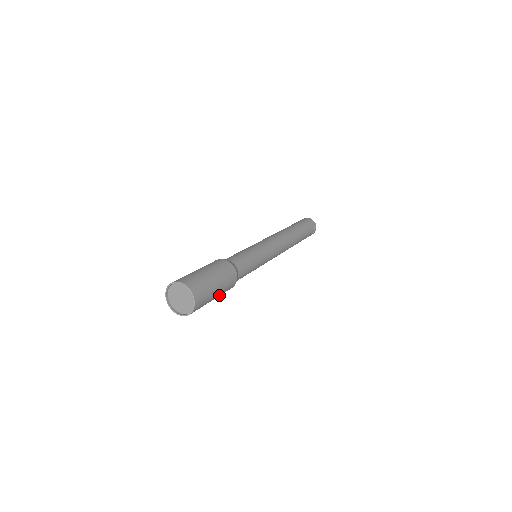
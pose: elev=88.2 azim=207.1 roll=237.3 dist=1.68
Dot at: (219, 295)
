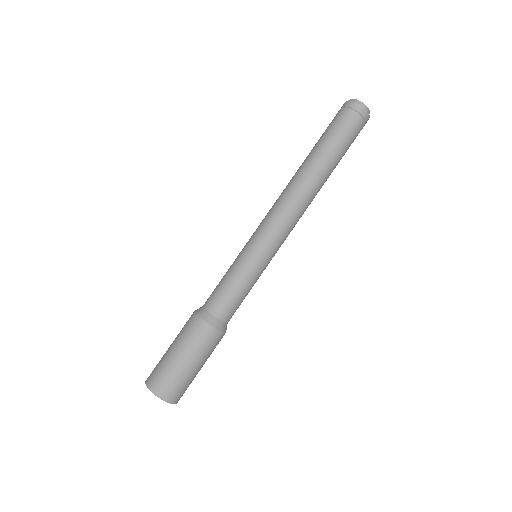
Dot at: occluded
